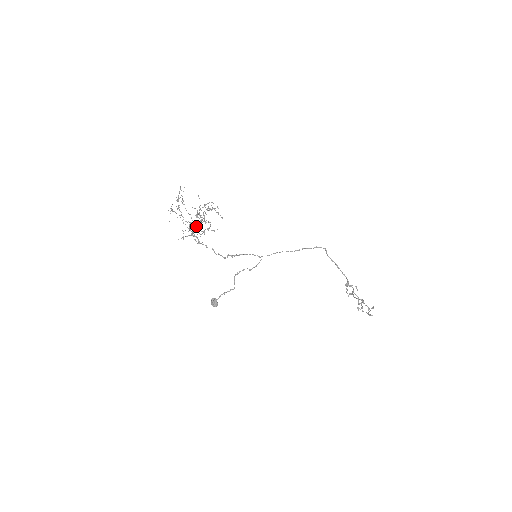
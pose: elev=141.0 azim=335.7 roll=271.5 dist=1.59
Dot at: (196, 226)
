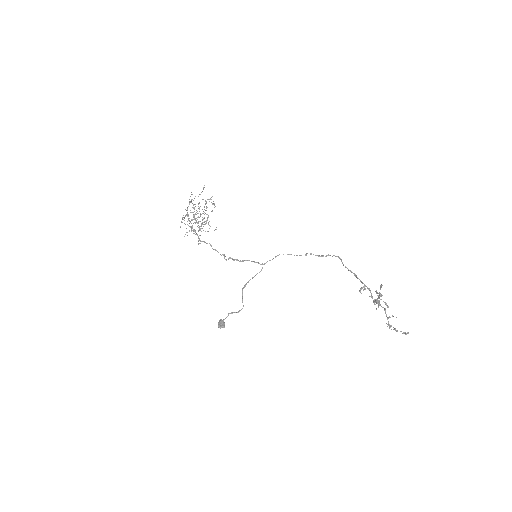
Dot at: (195, 220)
